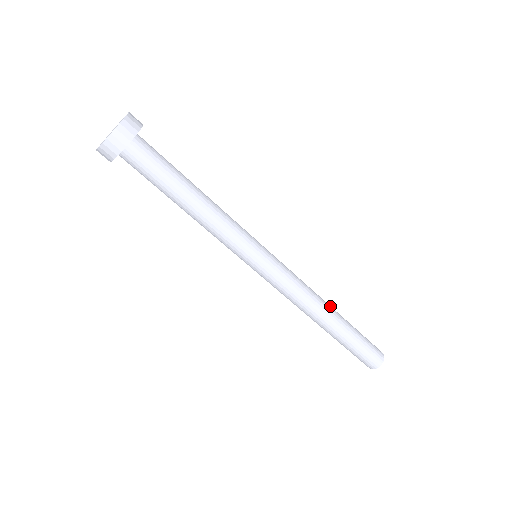
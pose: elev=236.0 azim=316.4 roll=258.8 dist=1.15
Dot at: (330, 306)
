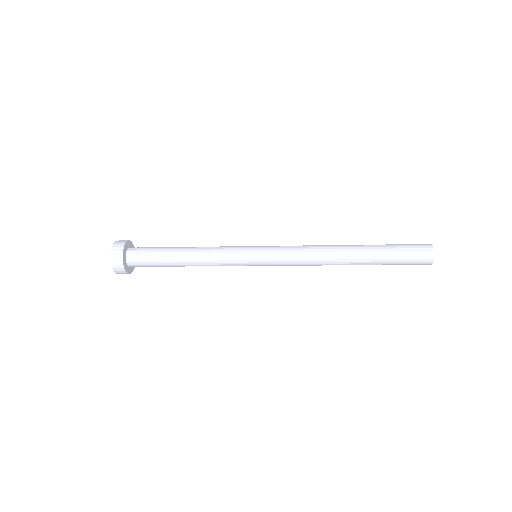
Dot at: (344, 258)
